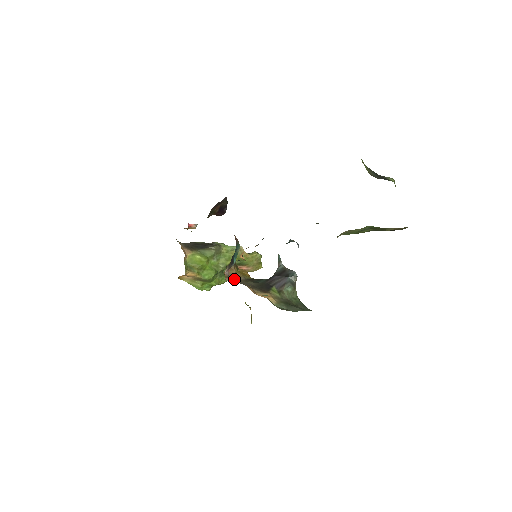
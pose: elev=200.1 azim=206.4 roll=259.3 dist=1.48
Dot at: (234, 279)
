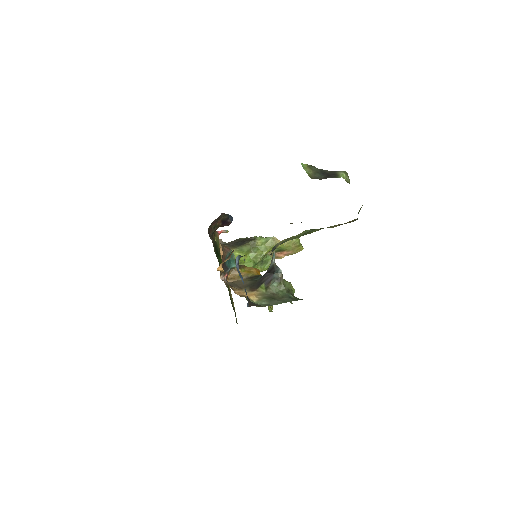
Dot at: (236, 280)
